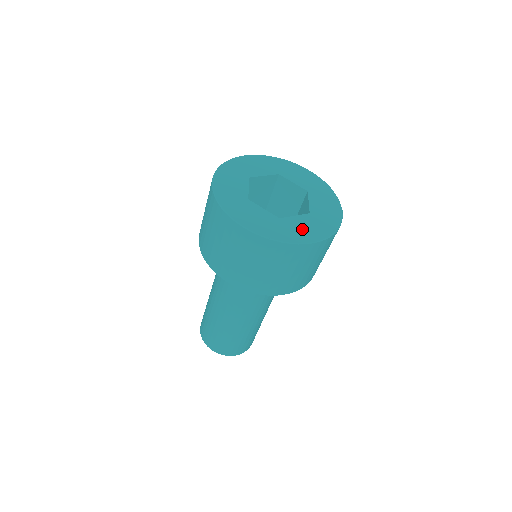
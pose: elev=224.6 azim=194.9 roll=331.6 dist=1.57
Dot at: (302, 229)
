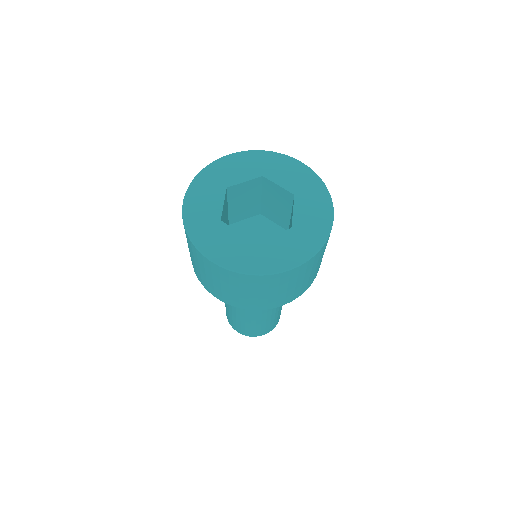
Dot at: (278, 253)
